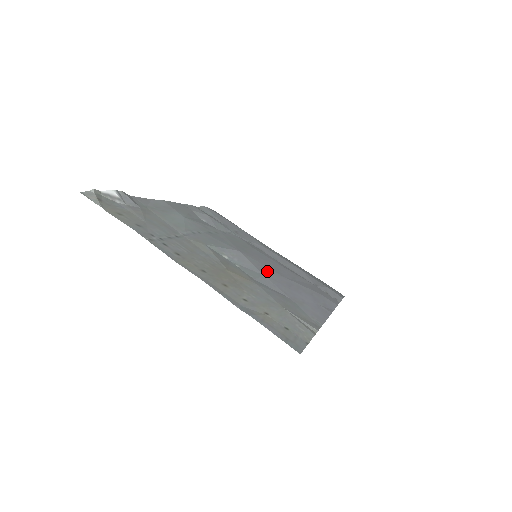
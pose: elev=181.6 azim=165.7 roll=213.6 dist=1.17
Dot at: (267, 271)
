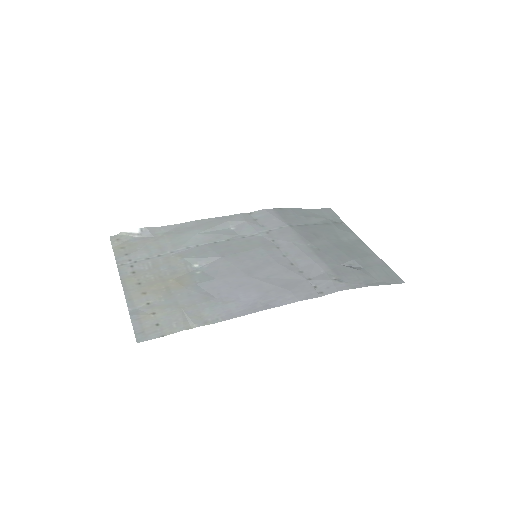
Dot at: (230, 274)
